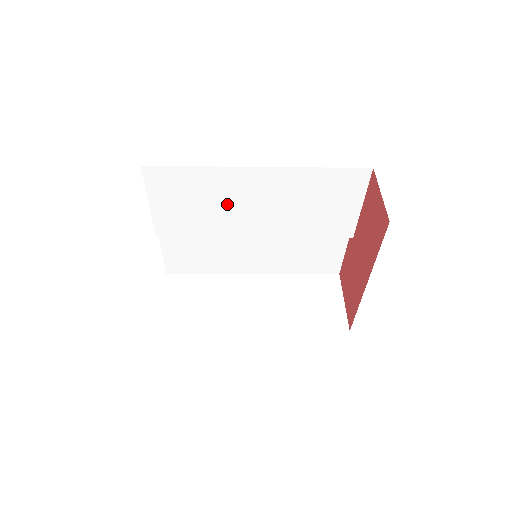
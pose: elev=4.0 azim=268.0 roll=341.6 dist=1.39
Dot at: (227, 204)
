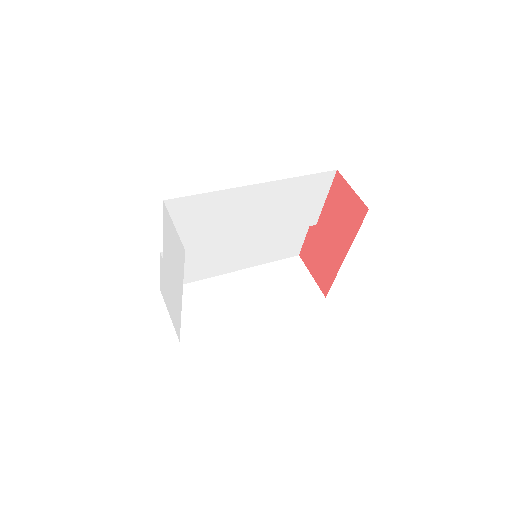
Dot at: (228, 218)
